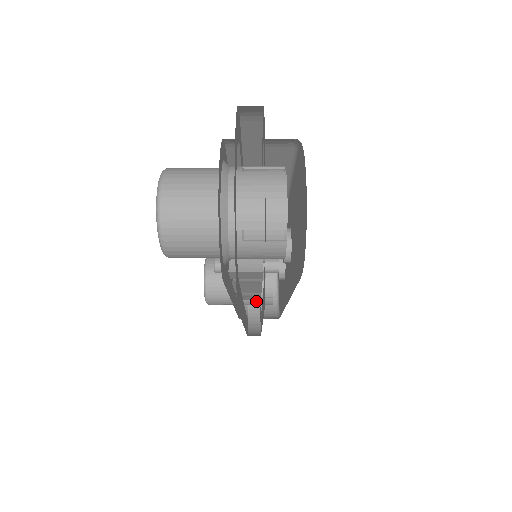
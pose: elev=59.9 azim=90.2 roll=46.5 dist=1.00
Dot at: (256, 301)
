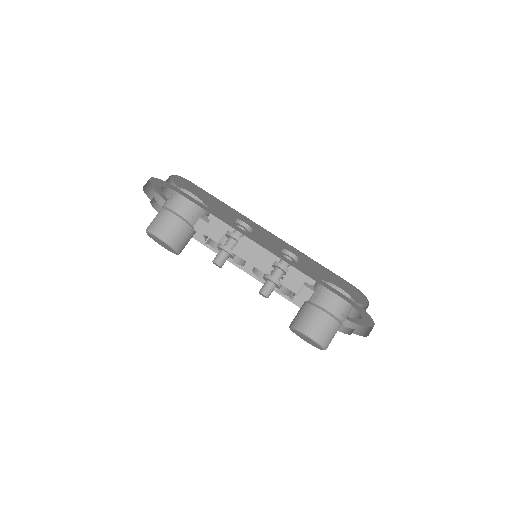
Dot at: (325, 296)
